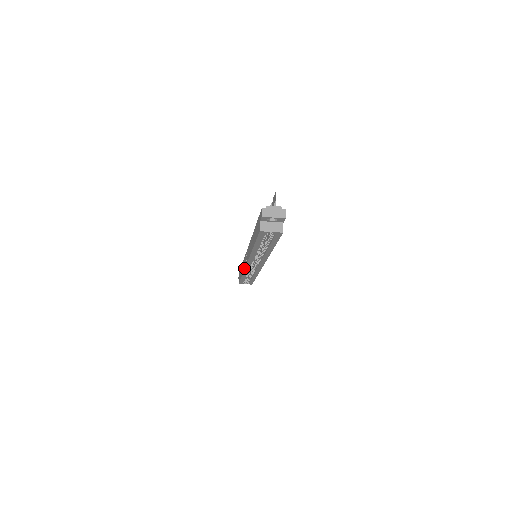
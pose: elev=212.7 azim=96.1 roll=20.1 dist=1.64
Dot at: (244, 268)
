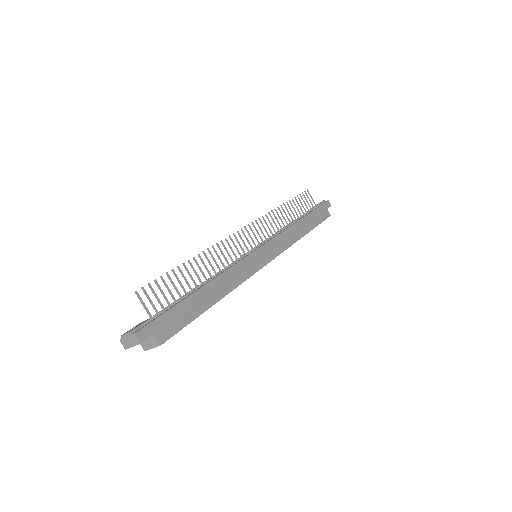
Dot at: occluded
